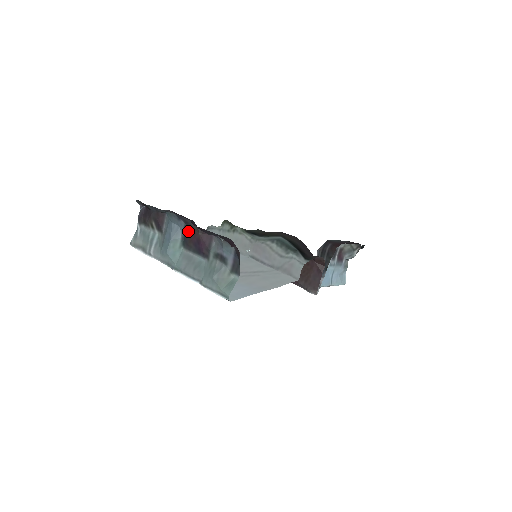
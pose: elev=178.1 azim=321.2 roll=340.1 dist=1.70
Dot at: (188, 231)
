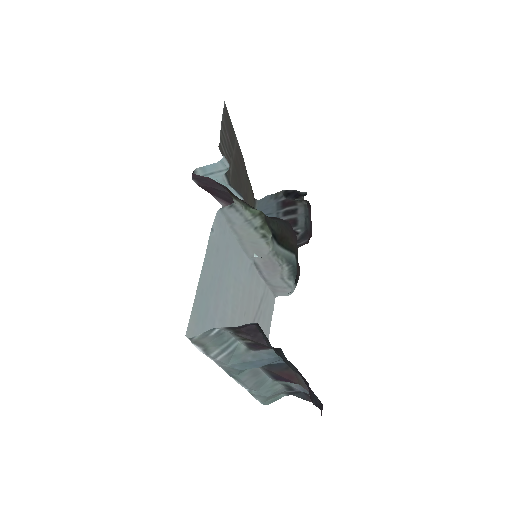
Dot at: (286, 369)
